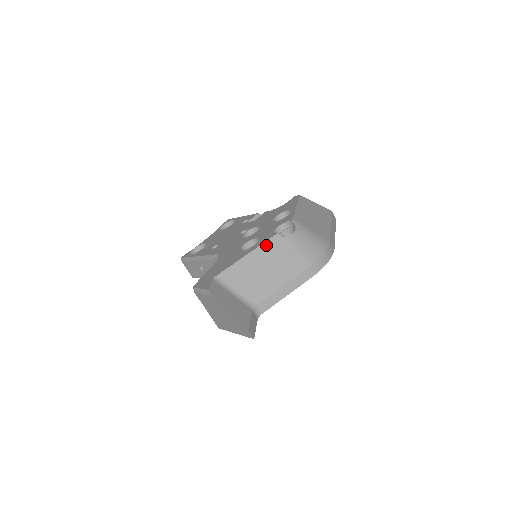
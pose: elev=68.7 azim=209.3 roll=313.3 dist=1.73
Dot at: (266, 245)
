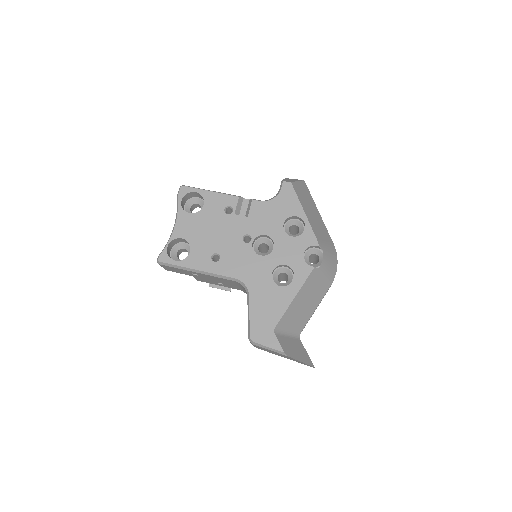
Dot at: (307, 282)
